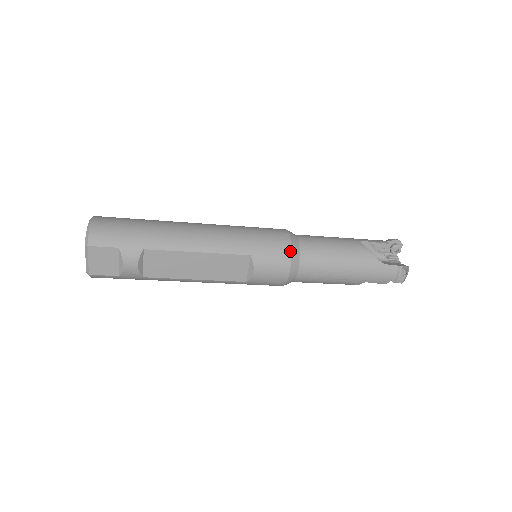
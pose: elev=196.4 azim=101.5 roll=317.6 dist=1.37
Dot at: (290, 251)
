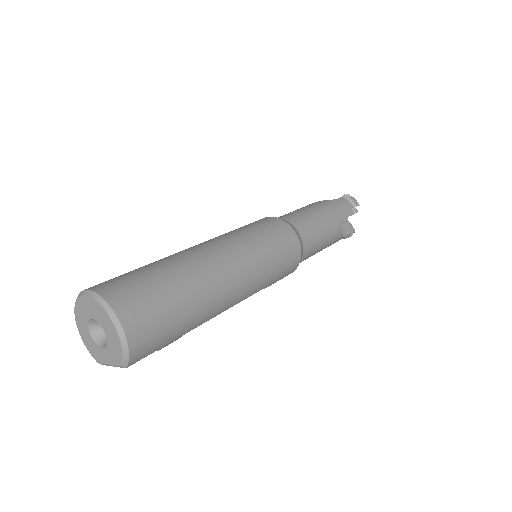
Dot at: occluded
